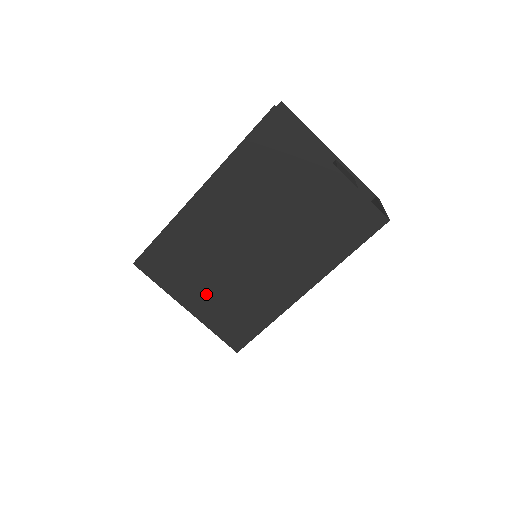
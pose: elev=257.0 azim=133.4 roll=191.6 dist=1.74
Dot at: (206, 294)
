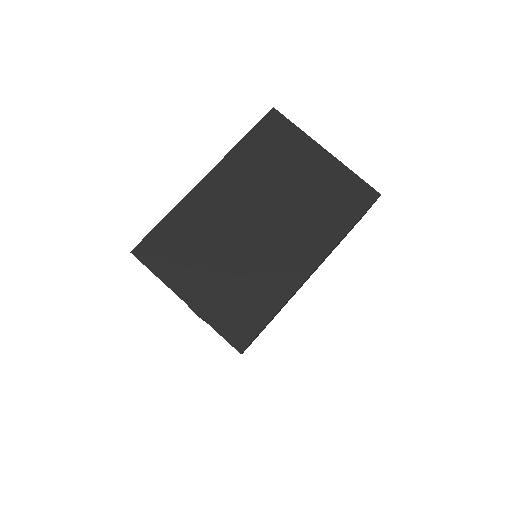
Dot at: (208, 281)
